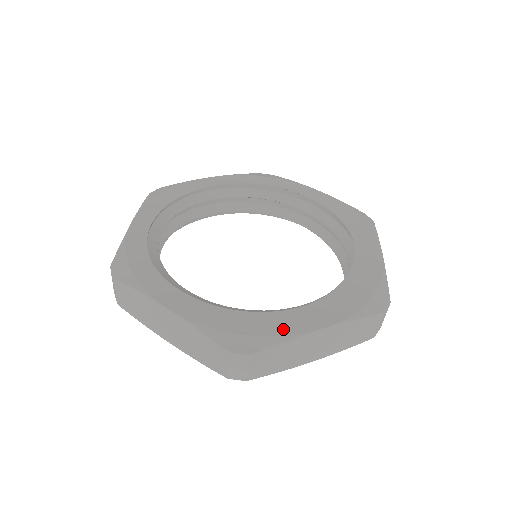
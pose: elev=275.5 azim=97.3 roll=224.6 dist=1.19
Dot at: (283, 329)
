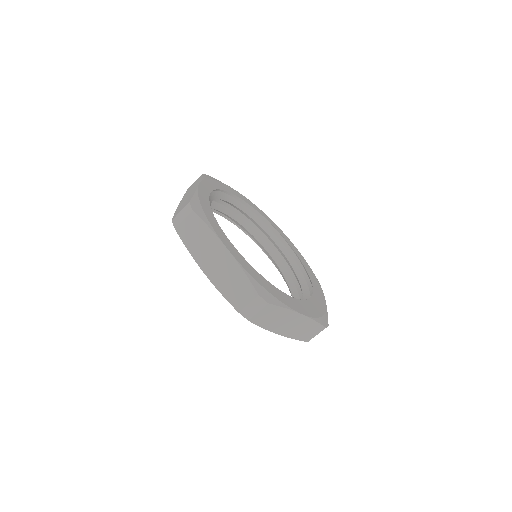
Dot at: (285, 301)
